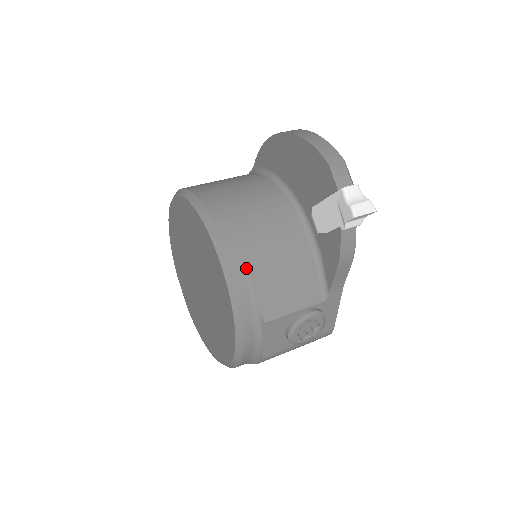
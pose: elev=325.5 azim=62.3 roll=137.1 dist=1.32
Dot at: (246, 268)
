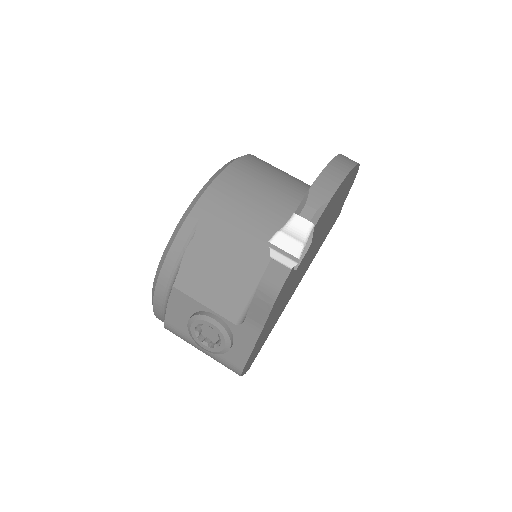
Dot at: (197, 229)
